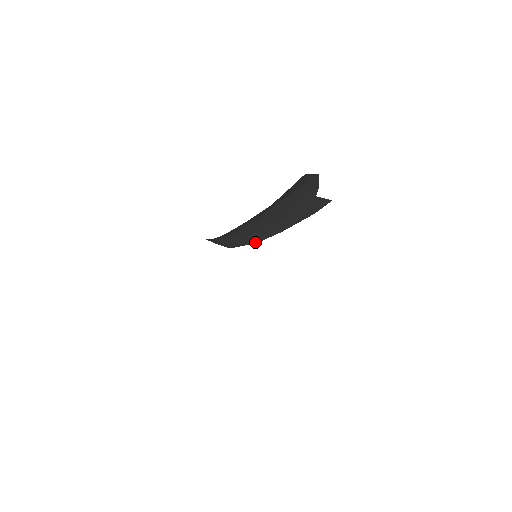
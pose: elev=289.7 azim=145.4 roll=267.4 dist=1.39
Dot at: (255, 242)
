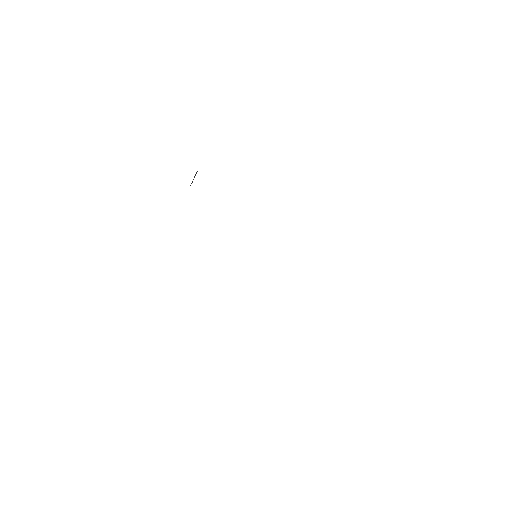
Dot at: occluded
